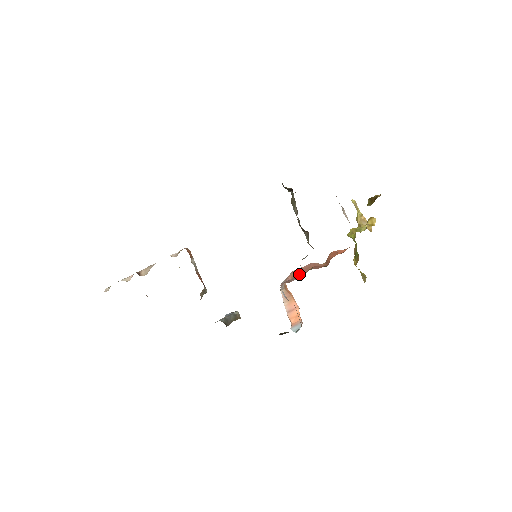
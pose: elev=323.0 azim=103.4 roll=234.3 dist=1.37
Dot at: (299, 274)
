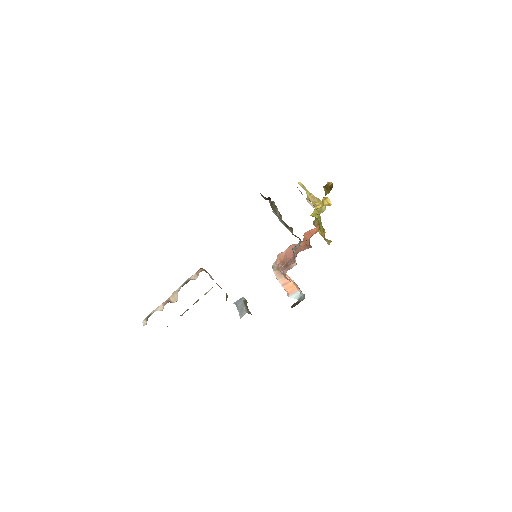
Dot at: (287, 257)
